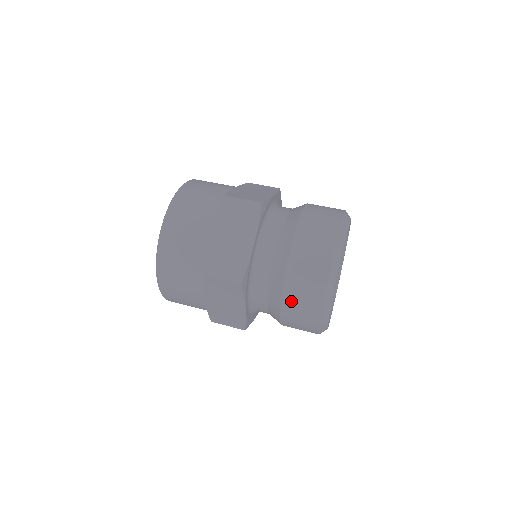
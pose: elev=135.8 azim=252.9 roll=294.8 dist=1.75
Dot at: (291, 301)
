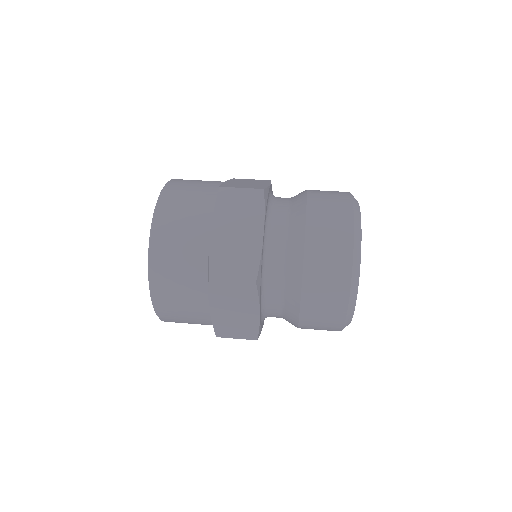
Dot at: (313, 295)
